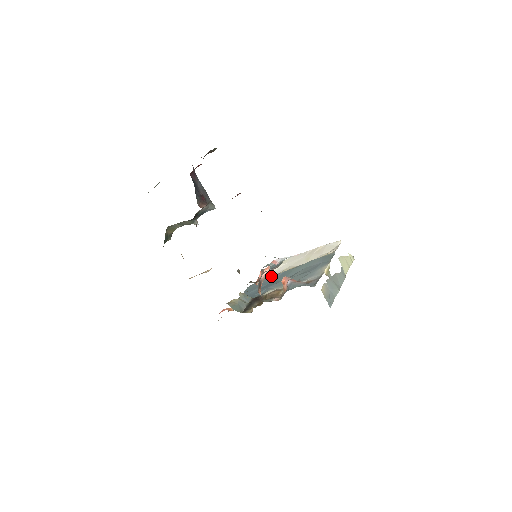
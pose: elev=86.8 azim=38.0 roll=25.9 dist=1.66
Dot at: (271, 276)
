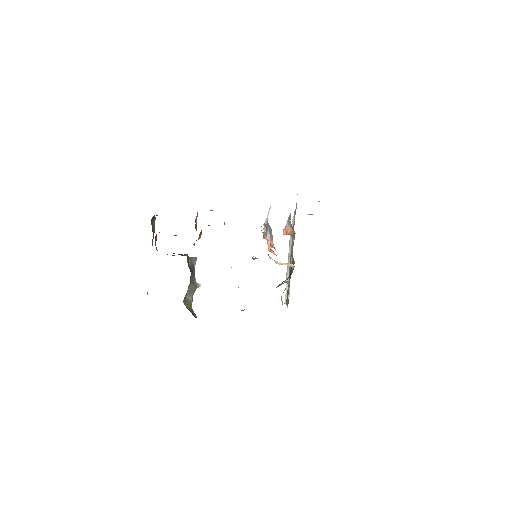
Dot at: occluded
